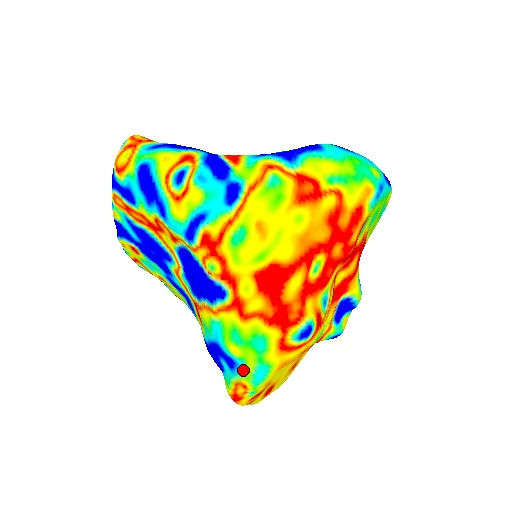
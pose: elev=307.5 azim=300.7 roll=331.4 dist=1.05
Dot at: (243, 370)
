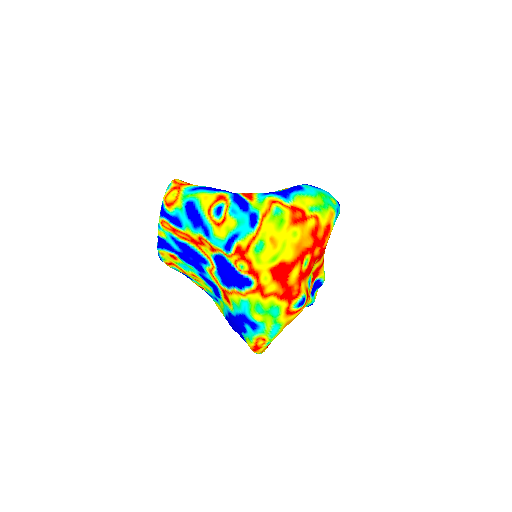
Dot at: (263, 329)
